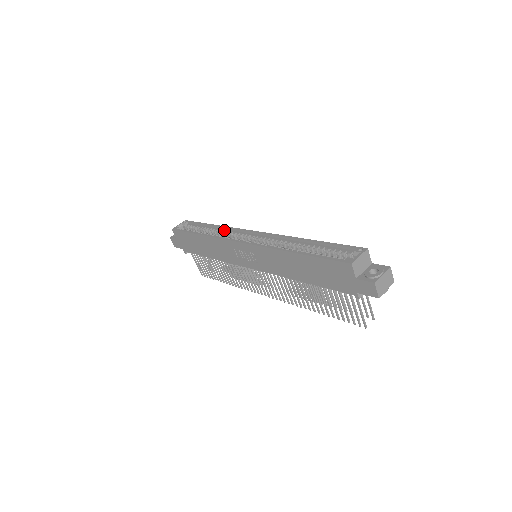
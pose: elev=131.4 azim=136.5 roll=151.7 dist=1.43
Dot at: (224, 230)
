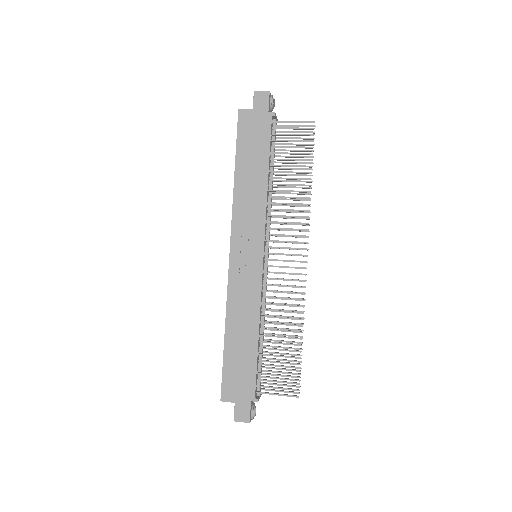
Dot at: occluded
